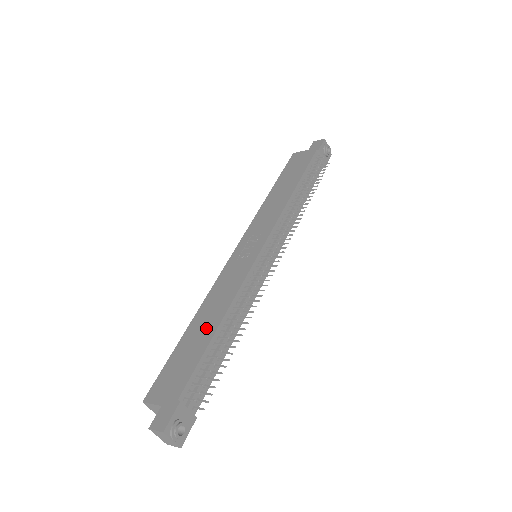
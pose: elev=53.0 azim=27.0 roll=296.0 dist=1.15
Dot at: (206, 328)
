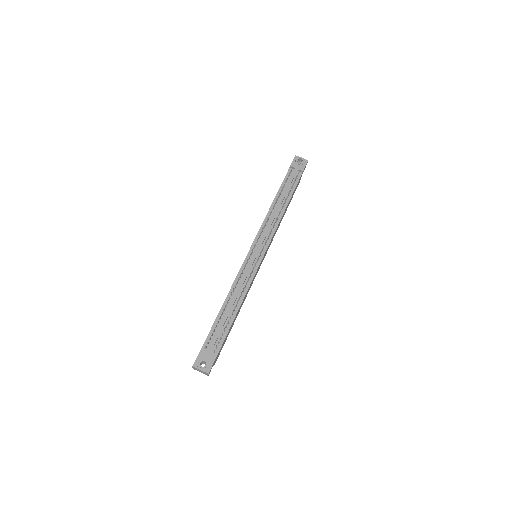
Dot at: occluded
